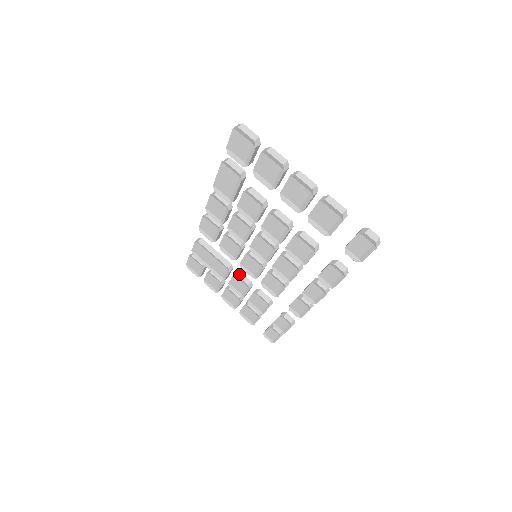
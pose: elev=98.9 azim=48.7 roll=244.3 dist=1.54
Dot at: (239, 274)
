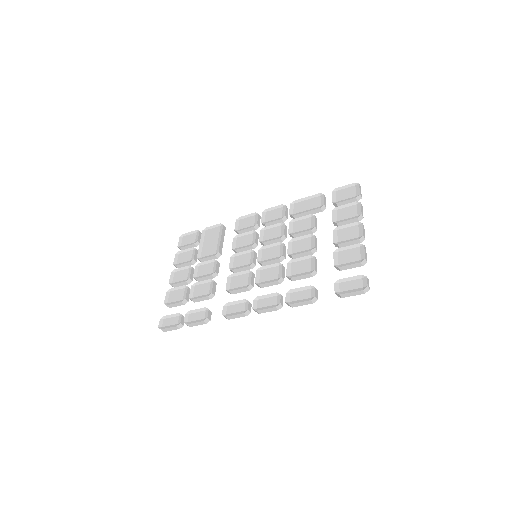
Dot at: occluded
